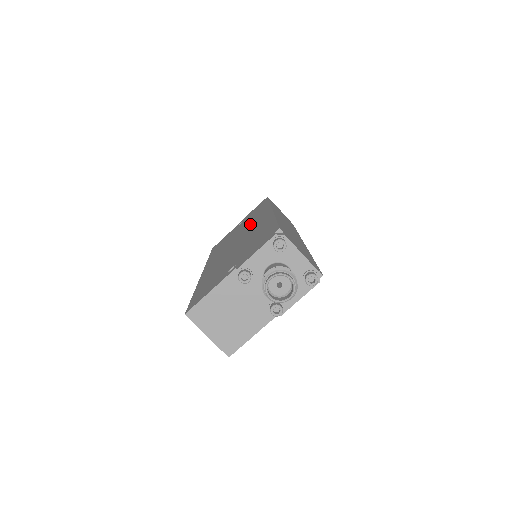
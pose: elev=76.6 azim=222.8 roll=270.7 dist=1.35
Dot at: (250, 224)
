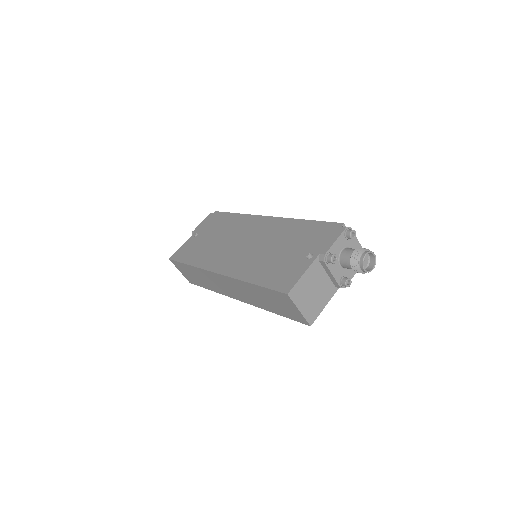
Dot at: (241, 230)
